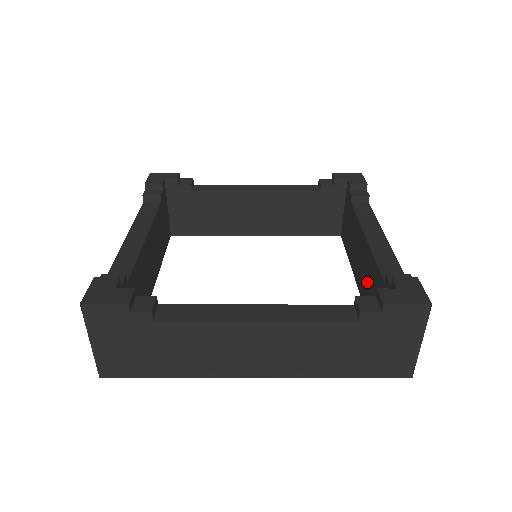
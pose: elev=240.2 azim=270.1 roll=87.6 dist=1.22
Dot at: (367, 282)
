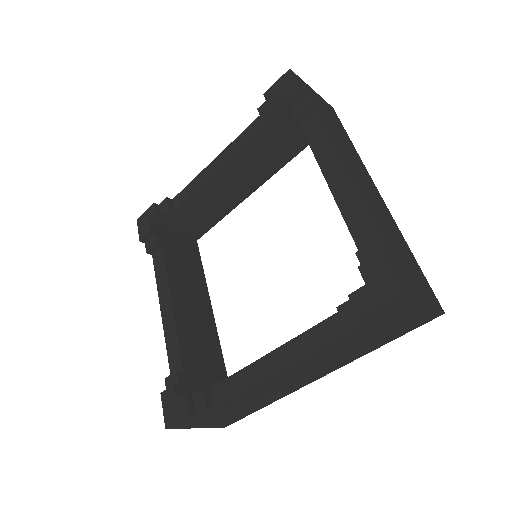
Dot at: occluded
